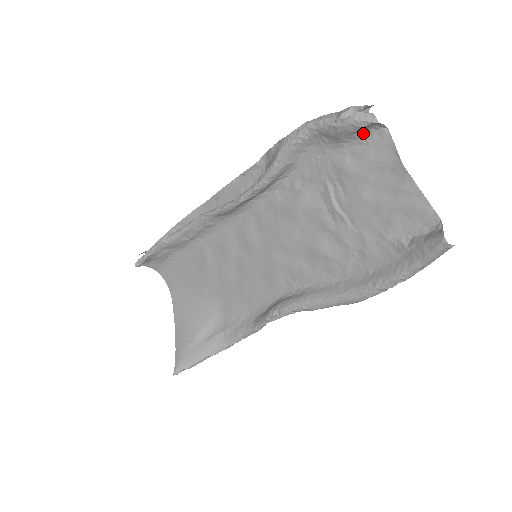
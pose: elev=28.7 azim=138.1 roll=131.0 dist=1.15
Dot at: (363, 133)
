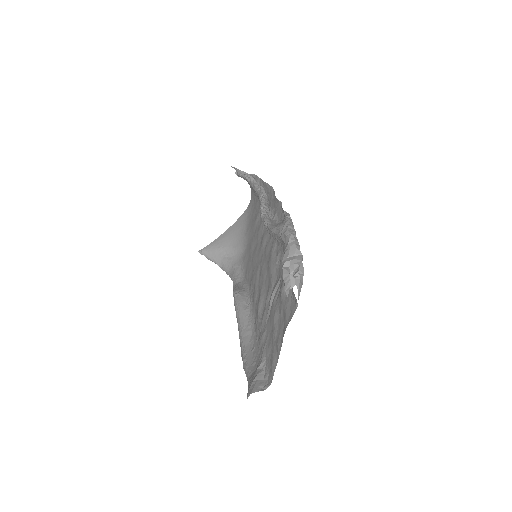
Dot at: occluded
